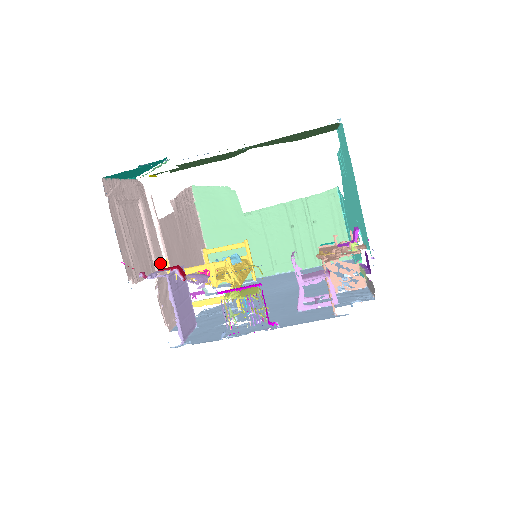
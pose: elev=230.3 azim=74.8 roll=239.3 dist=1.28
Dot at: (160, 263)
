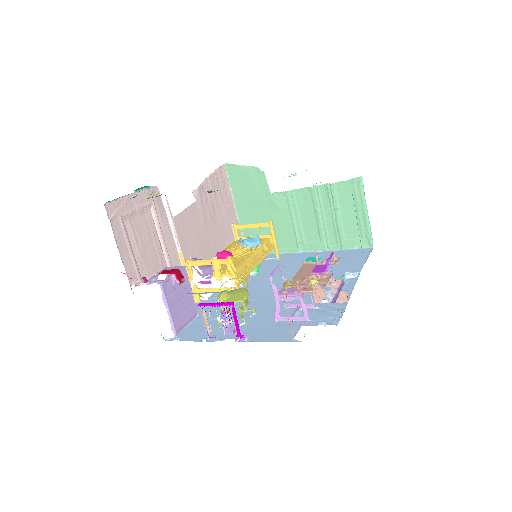
Dot at: (173, 256)
